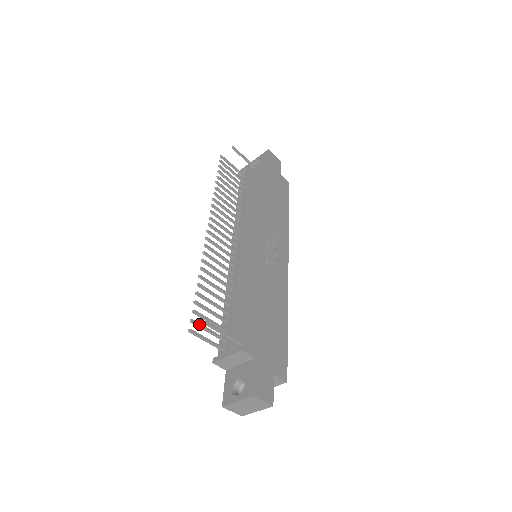
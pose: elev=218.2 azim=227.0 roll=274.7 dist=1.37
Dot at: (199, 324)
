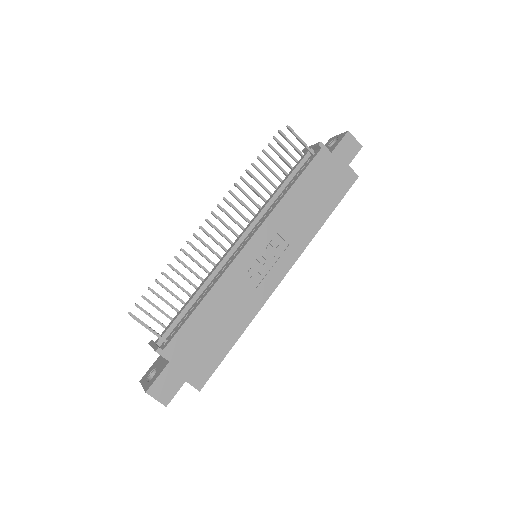
Dot at: (142, 310)
